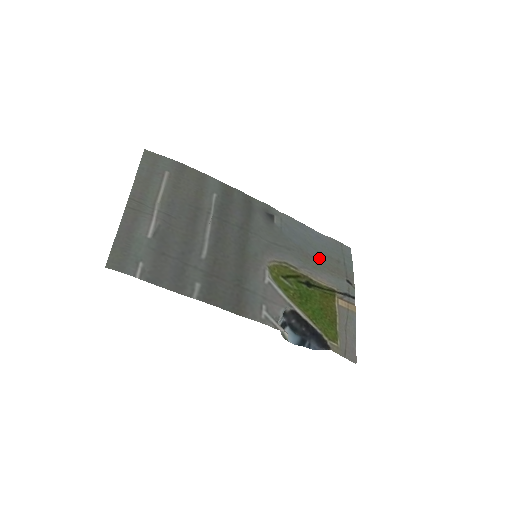
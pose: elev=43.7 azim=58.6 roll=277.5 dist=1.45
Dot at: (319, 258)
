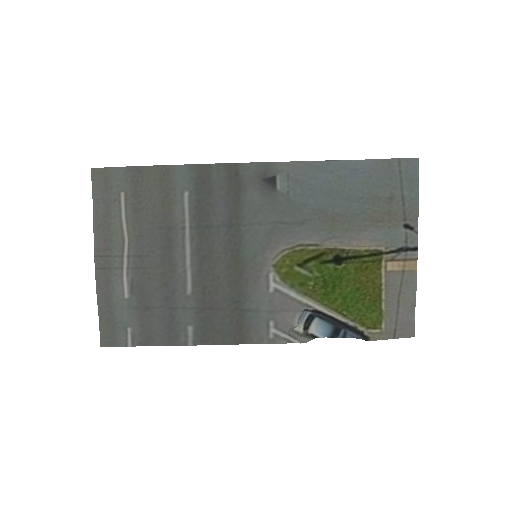
Dot at: (355, 211)
